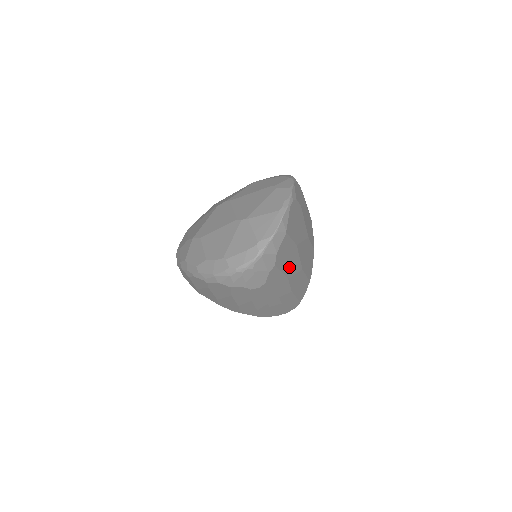
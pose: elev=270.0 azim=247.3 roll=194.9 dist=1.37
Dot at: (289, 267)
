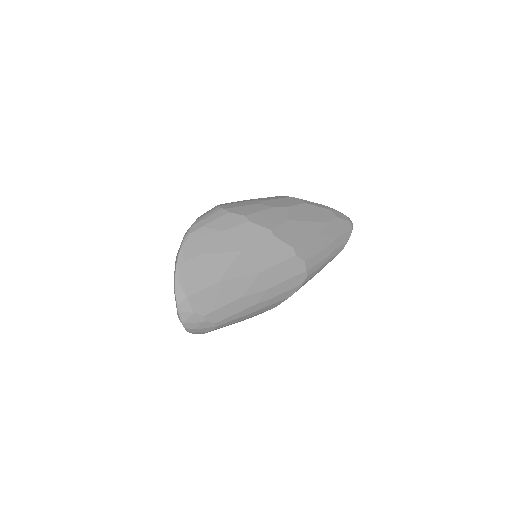
Dot at: (230, 294)
